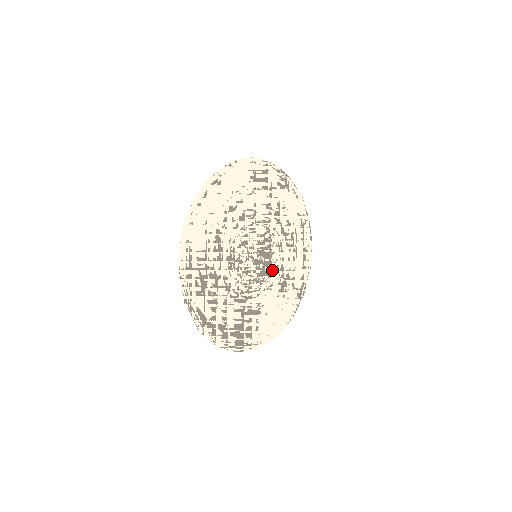
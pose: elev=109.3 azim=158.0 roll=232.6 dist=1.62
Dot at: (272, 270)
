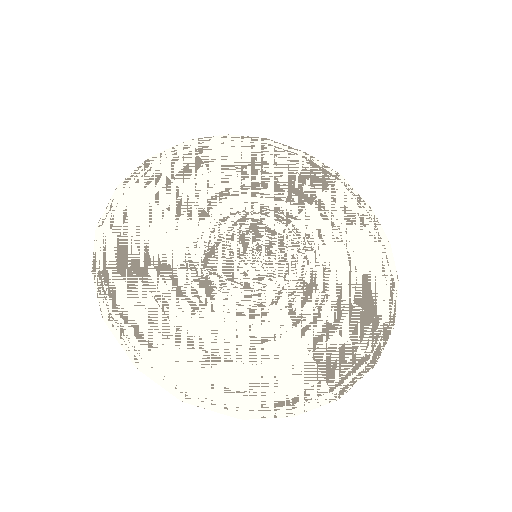
Dot at: (301, 252)
